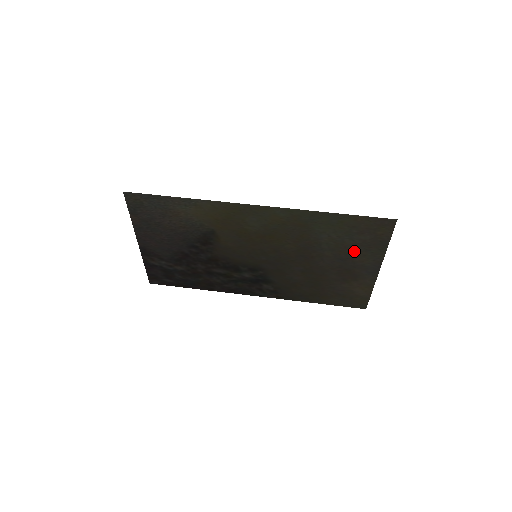
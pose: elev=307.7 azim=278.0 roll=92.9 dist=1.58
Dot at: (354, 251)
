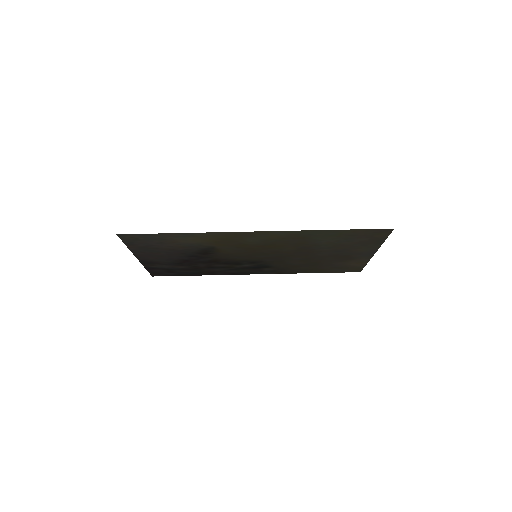
Dot at: (351, 246)
